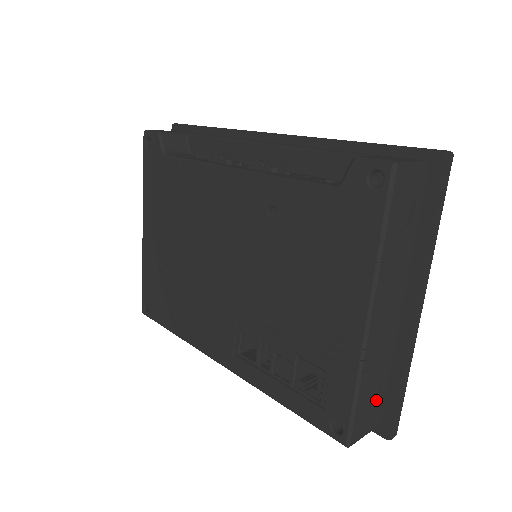
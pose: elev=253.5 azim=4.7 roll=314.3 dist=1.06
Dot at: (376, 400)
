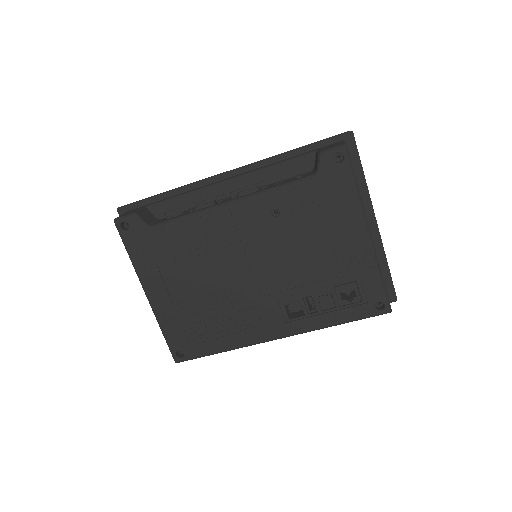
Dot at: occluded
